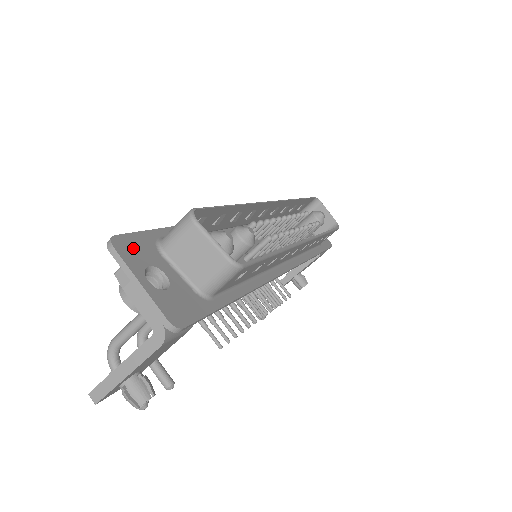
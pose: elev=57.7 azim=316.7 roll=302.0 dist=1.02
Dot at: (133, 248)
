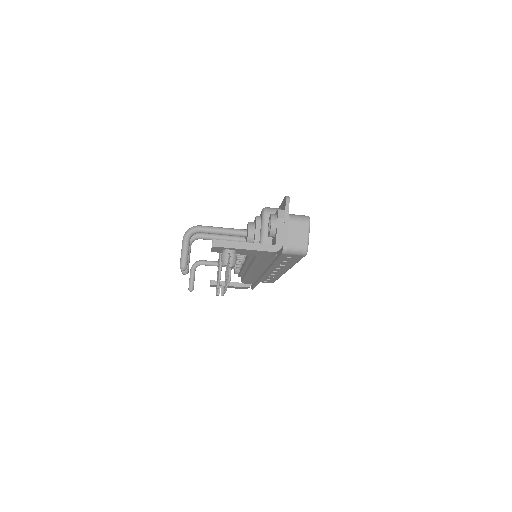
Dot at: occluded
